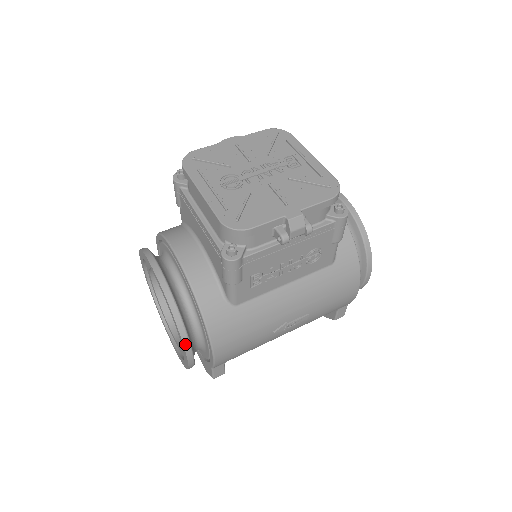
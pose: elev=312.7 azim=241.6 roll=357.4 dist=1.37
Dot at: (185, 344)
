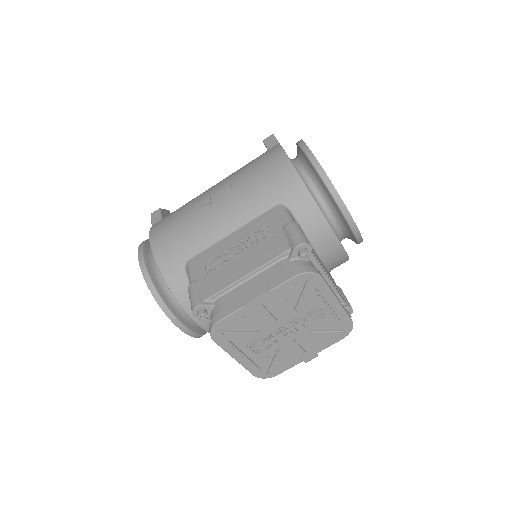
Dot at: occluded
